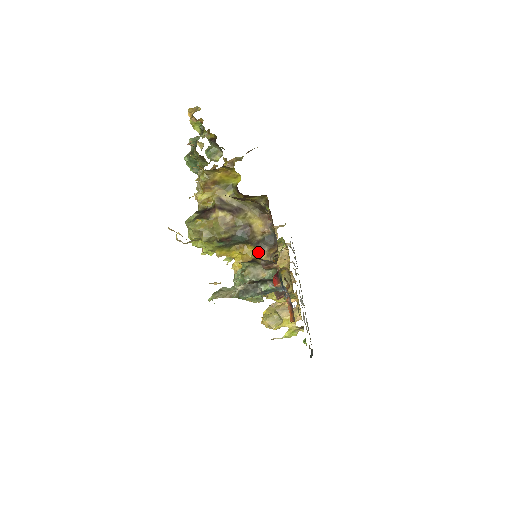
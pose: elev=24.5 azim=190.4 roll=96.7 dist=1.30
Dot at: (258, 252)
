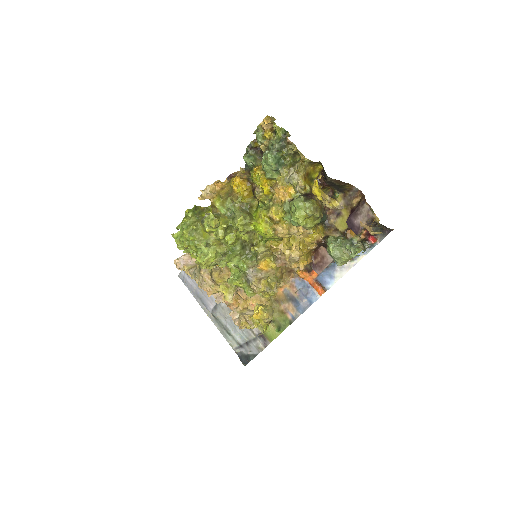
Dot at: (324, 231)
